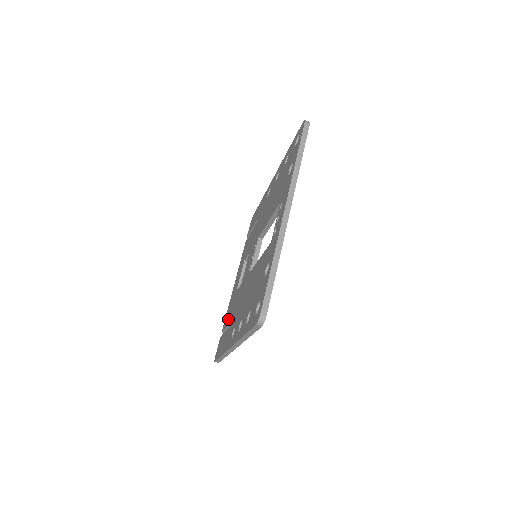
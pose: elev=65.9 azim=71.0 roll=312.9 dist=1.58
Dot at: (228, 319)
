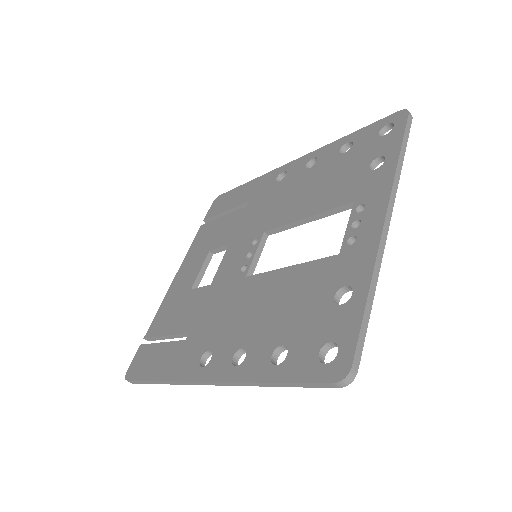
Dot at: (170, 326)
